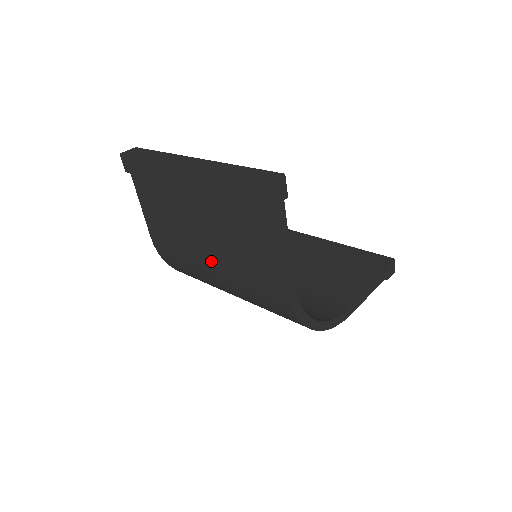
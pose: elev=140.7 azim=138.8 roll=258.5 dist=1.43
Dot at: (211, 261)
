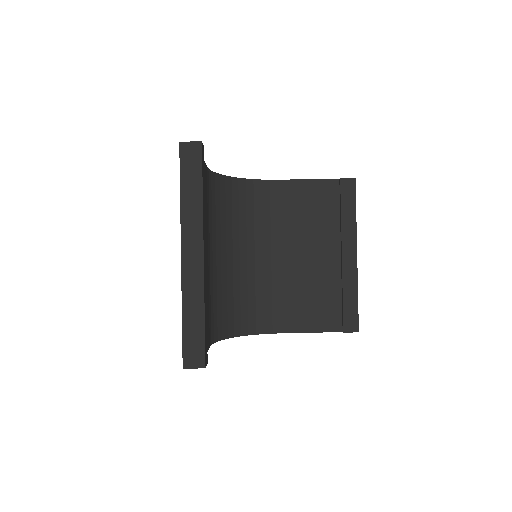
Dot at: occluded
